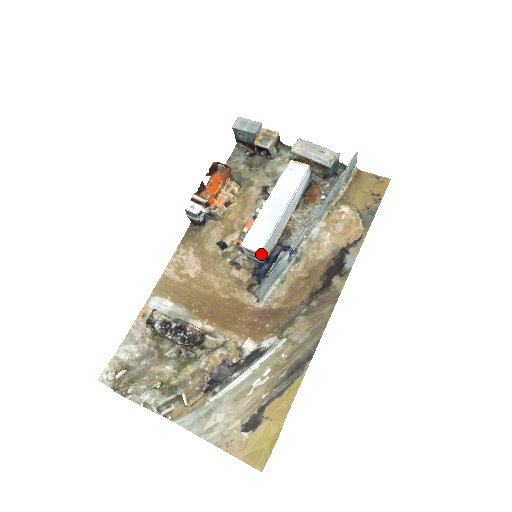
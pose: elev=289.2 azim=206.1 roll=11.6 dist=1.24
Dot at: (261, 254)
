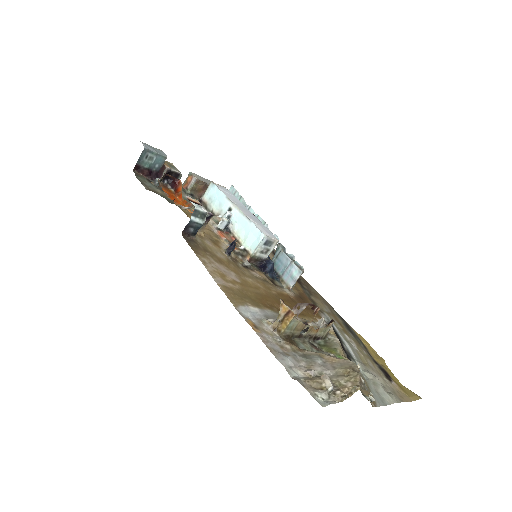
Dot at: (275, 244)
